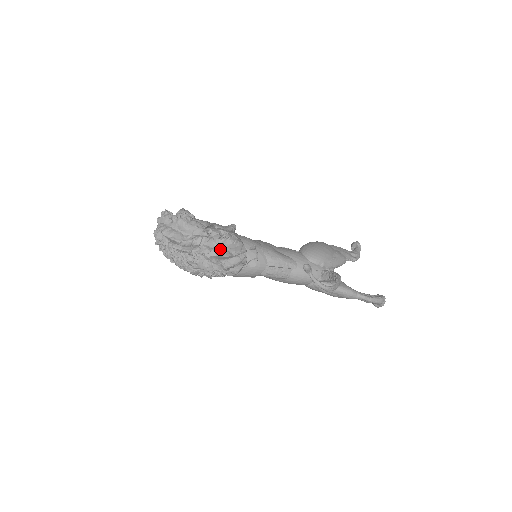
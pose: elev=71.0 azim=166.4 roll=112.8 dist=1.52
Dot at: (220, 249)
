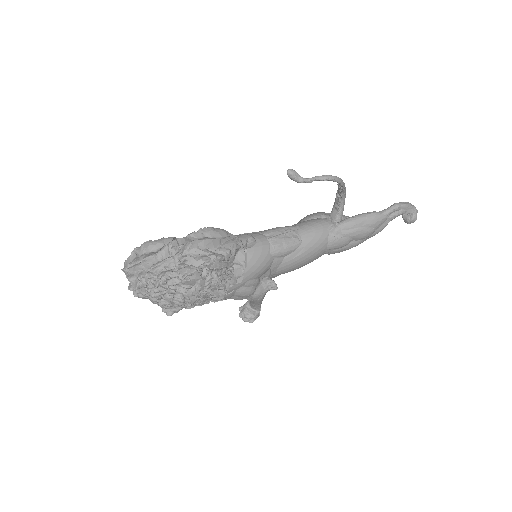
Dot at: occluded
